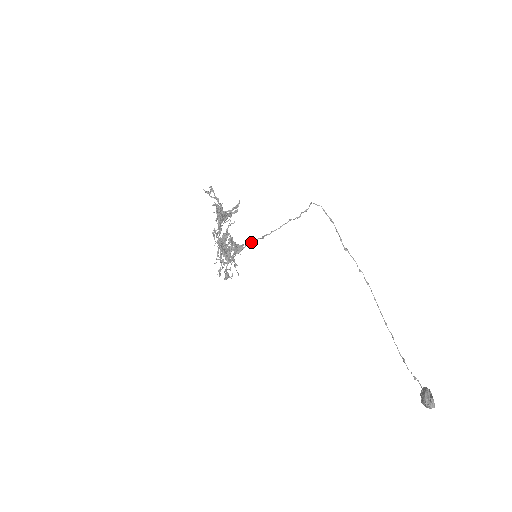
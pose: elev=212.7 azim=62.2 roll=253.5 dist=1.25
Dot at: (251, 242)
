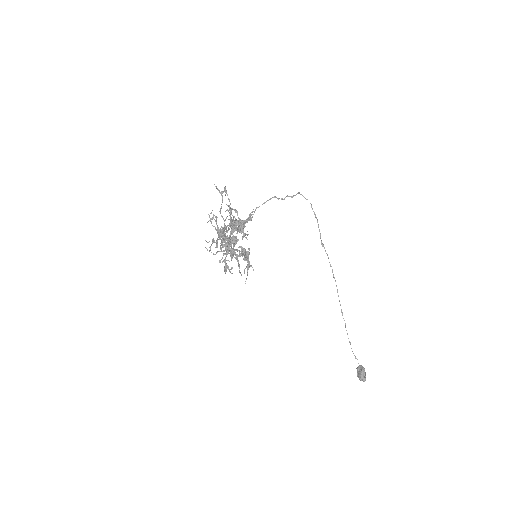
Dot at: occluded
